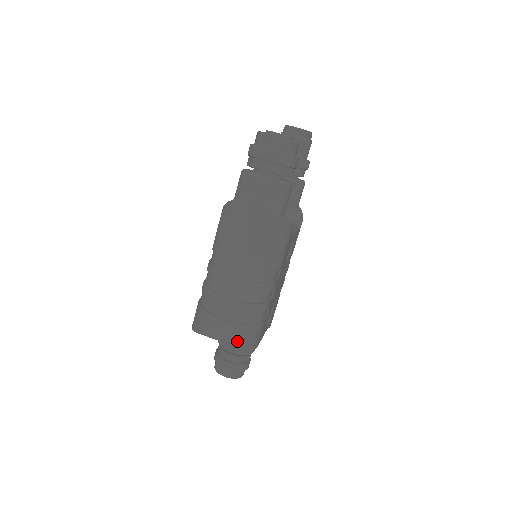
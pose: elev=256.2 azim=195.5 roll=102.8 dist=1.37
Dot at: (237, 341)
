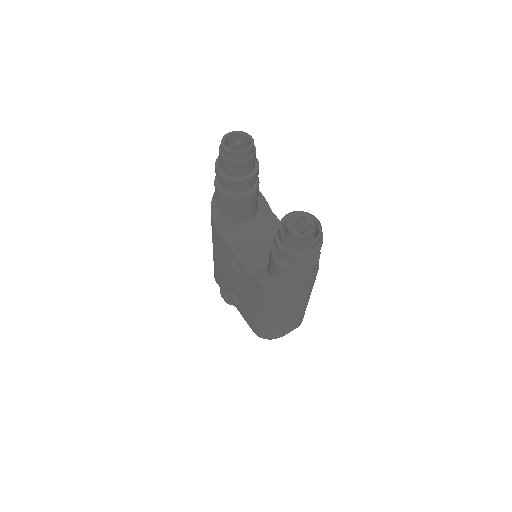
Dot at: occluded
